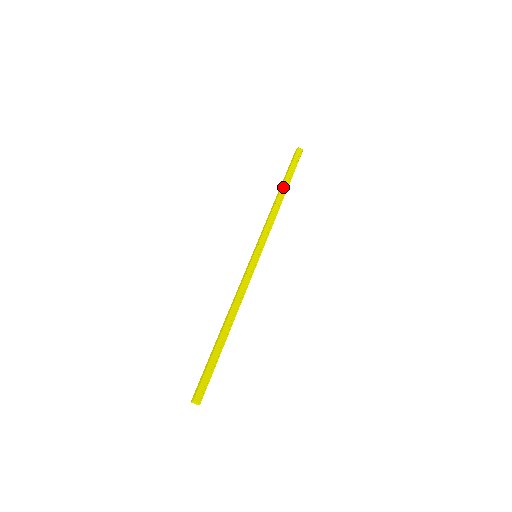
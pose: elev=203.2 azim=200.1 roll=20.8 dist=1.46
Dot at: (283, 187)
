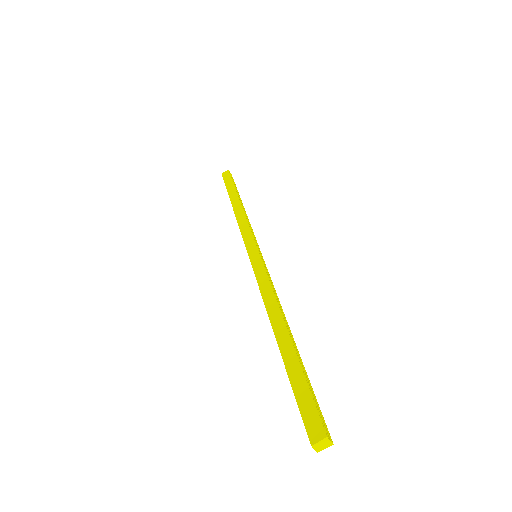
Dot at: occluded
